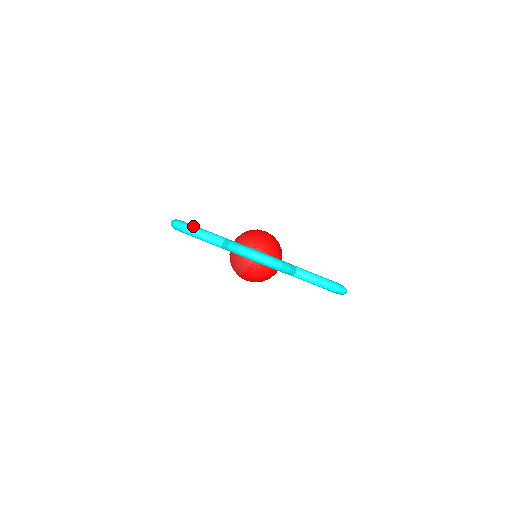
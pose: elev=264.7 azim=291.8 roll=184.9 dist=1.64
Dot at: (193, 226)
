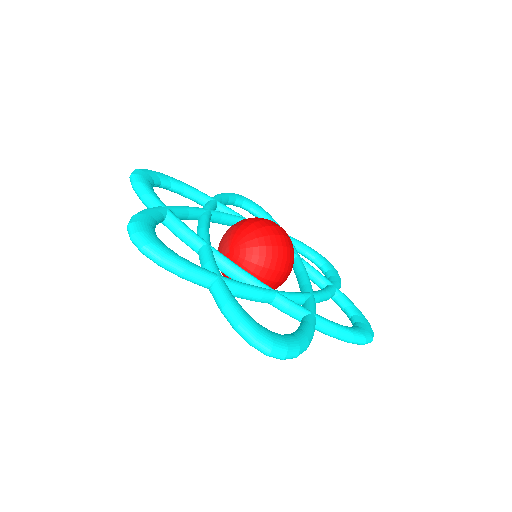
Dot at: (138, 178)
